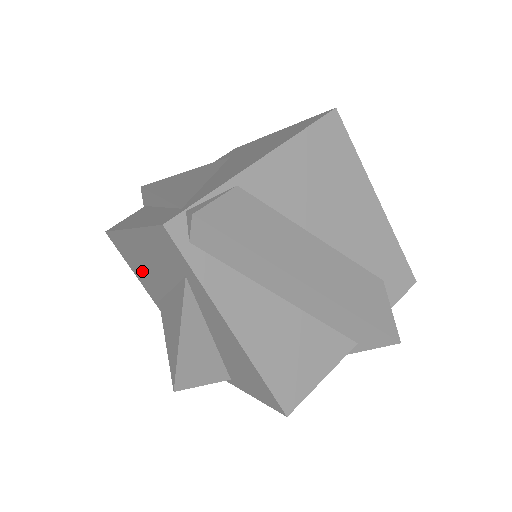
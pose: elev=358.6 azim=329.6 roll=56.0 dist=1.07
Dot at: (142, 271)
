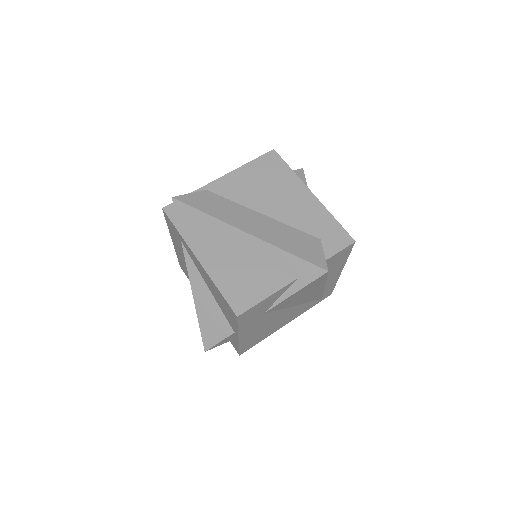
Dot at: occluded
